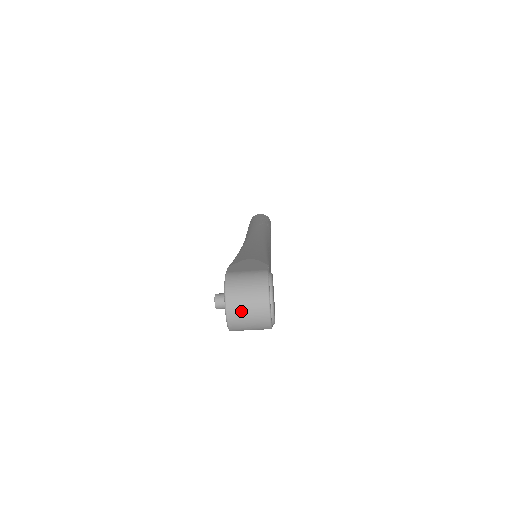
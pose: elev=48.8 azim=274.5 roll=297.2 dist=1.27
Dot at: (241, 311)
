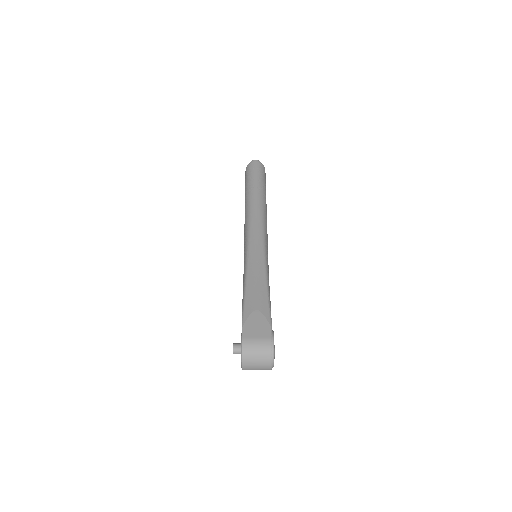
Dot at: (252, 368)
